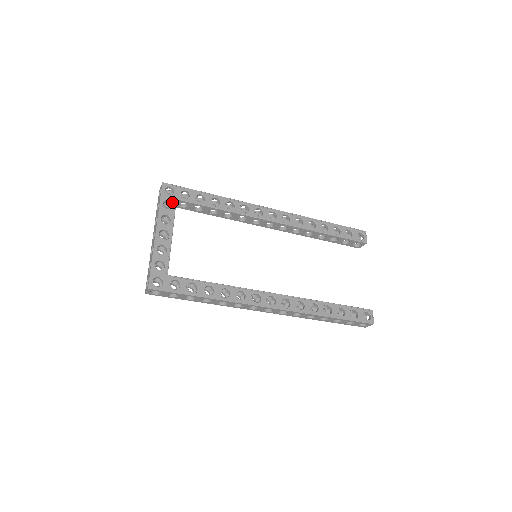
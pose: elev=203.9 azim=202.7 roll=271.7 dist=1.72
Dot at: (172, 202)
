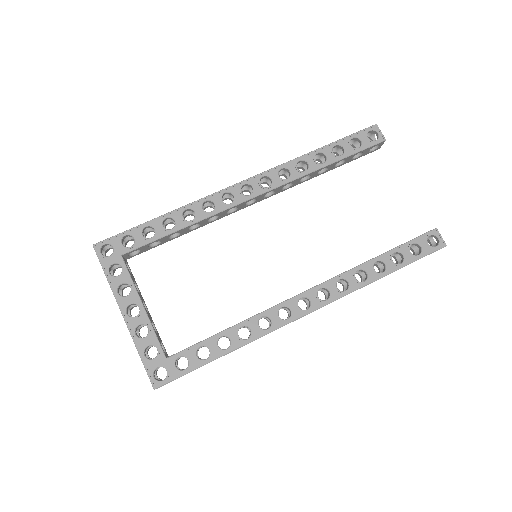
Dot at: (118, 263)
